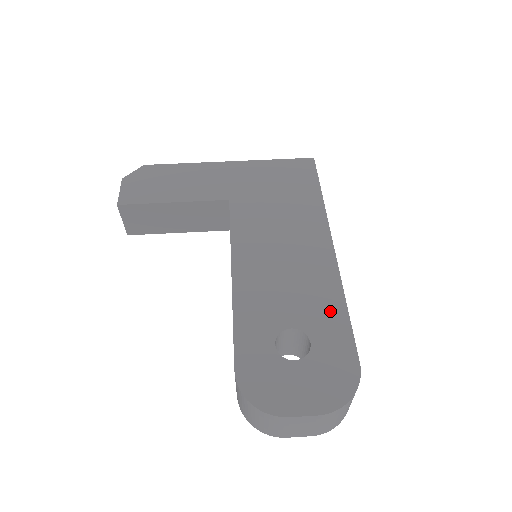
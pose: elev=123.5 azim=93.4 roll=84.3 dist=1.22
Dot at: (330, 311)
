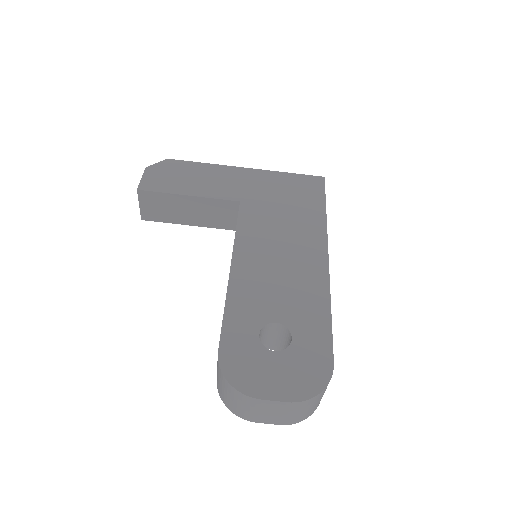
Dot at: (315, 313)
